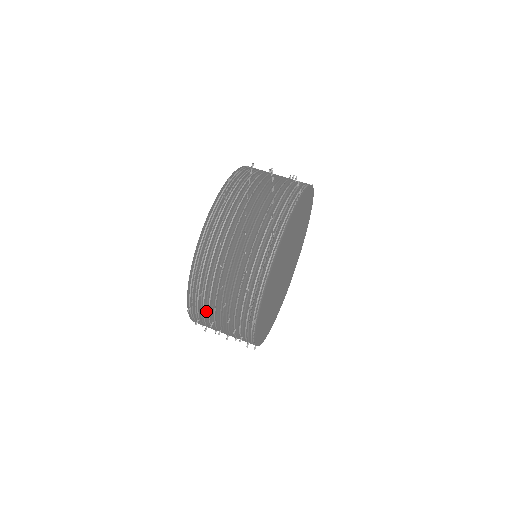
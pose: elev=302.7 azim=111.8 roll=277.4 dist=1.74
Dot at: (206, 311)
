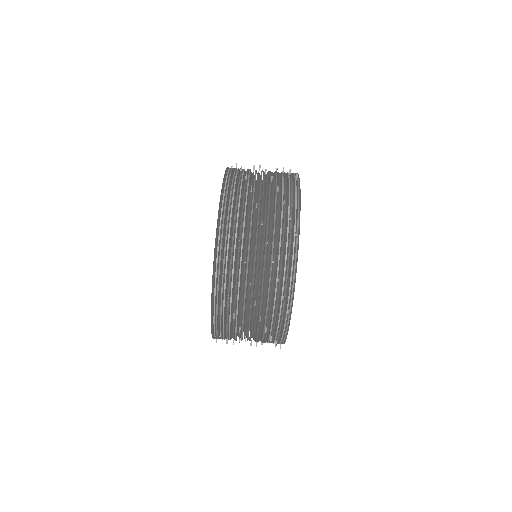
Dot at: occluded
